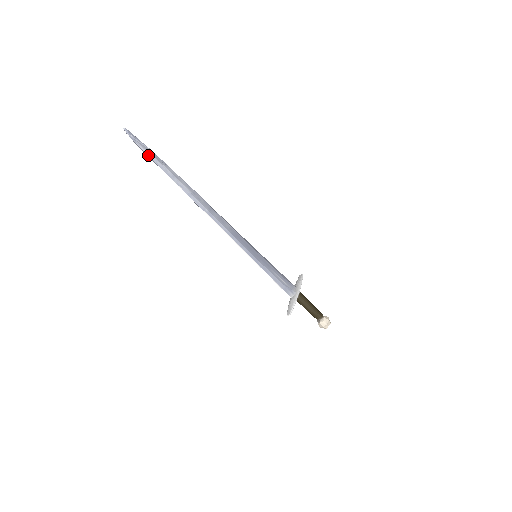
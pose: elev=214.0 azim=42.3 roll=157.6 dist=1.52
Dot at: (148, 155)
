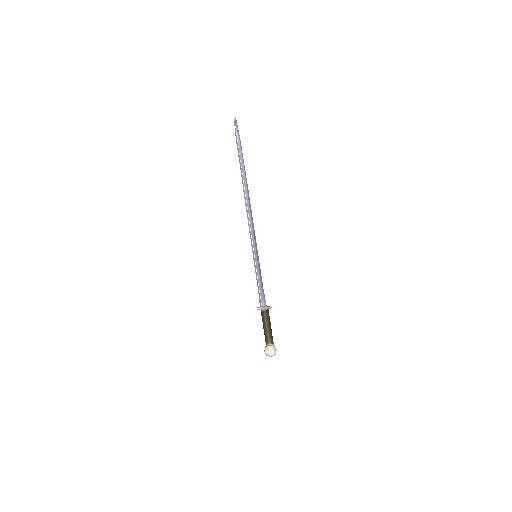
Dot at: (238, 139)
